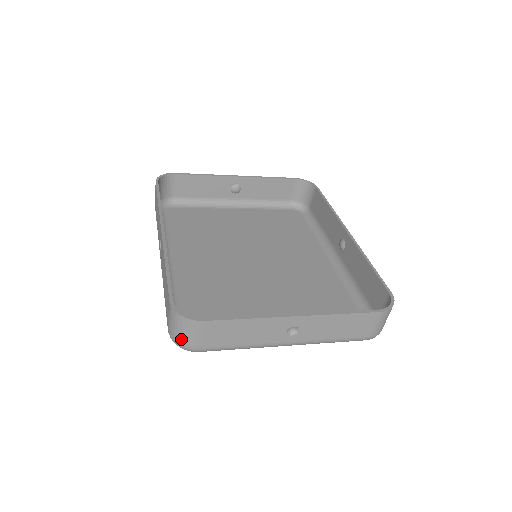
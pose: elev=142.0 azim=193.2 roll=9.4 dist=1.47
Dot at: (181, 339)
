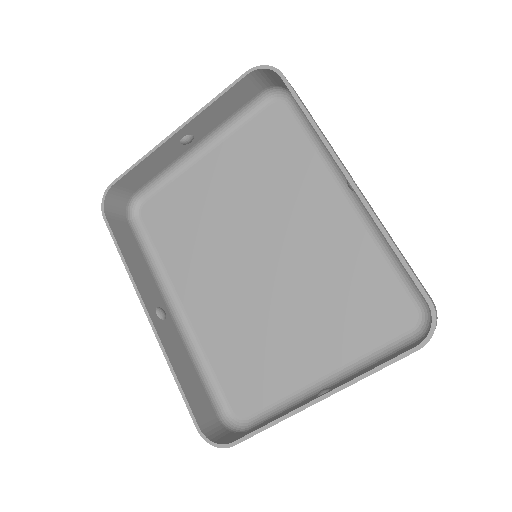
Dot at: occluded
